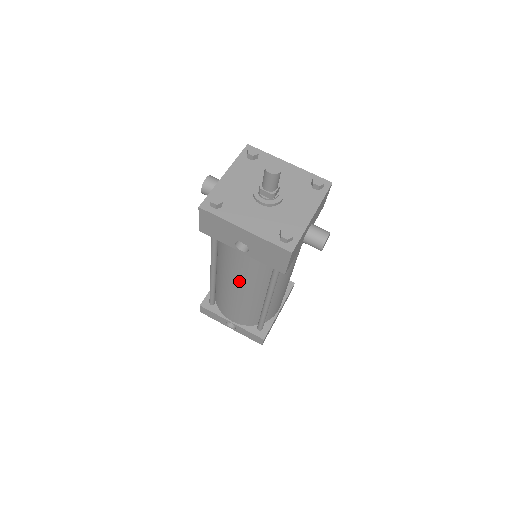
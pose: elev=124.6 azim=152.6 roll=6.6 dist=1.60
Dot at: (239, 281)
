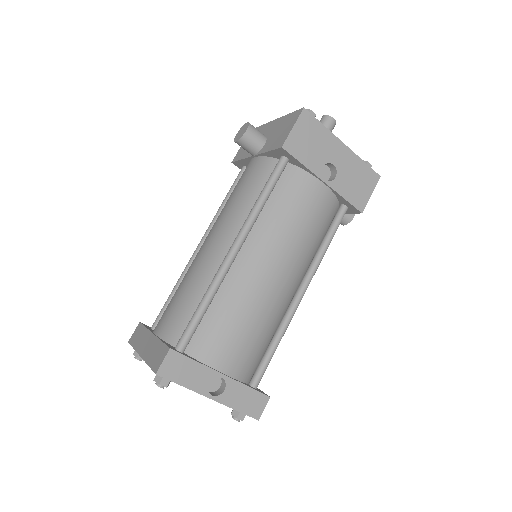
Dot at: (291, 247)
